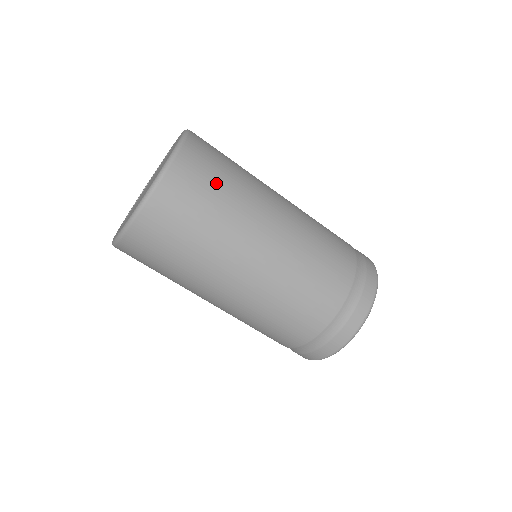
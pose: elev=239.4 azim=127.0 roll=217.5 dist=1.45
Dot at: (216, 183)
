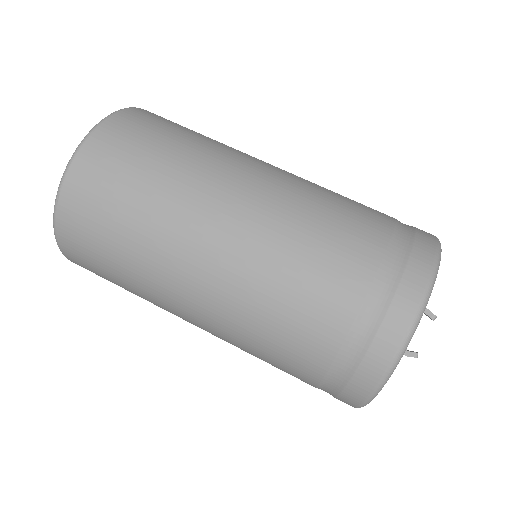
Dot at: occluded
